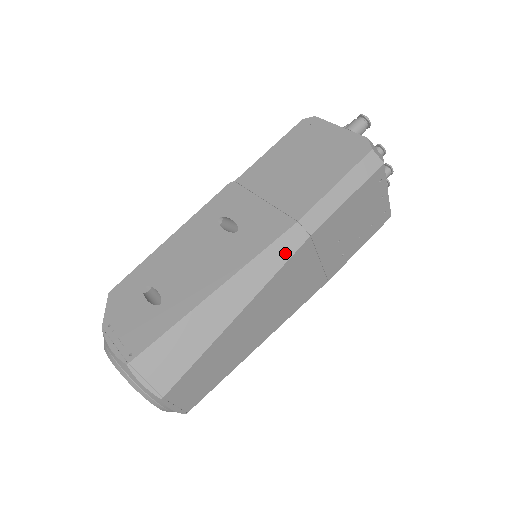
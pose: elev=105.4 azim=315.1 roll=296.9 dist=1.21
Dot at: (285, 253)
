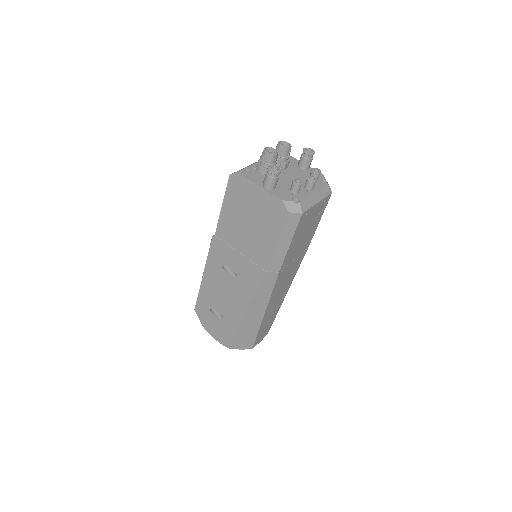
Dot at: (270, 285)
